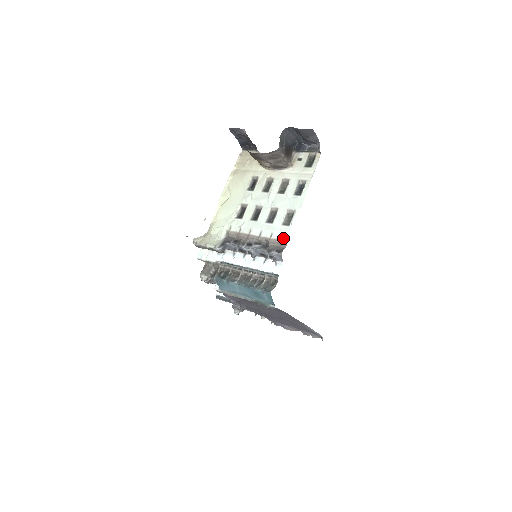
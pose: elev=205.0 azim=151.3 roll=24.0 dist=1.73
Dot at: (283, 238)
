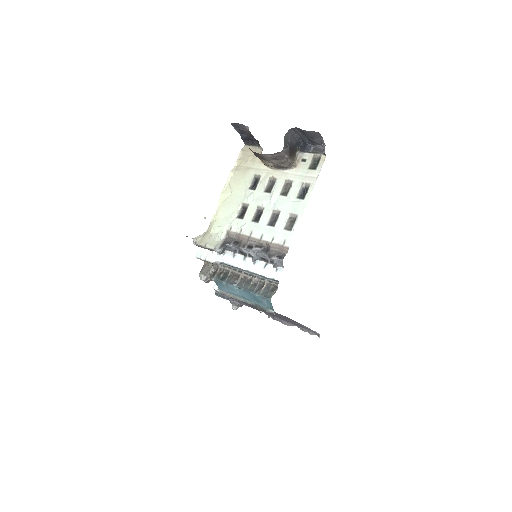
Dot at: (285, 243)
